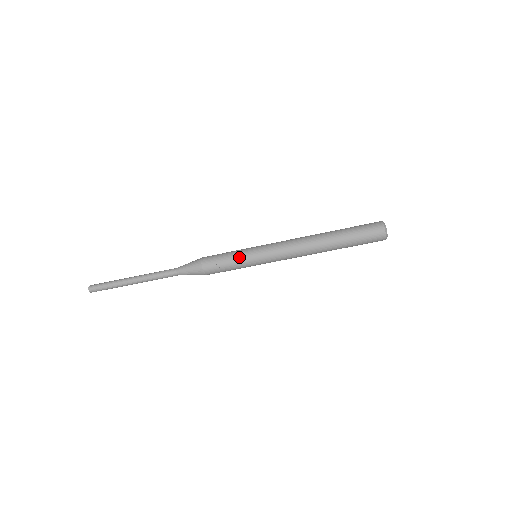
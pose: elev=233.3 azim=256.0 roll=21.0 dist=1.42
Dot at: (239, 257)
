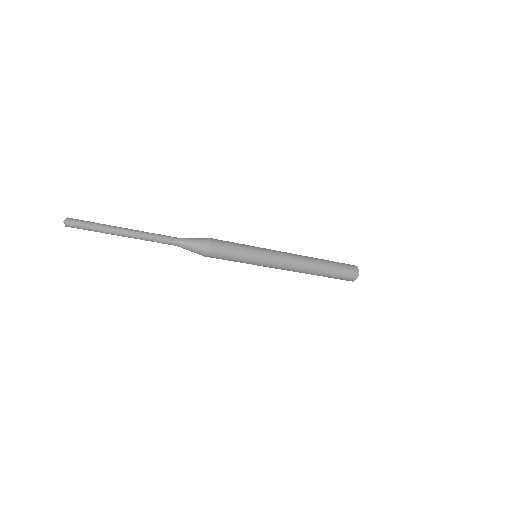
Dot at: (243, 262)
